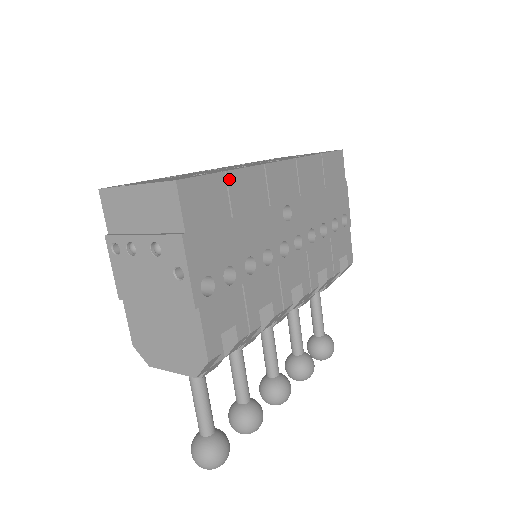
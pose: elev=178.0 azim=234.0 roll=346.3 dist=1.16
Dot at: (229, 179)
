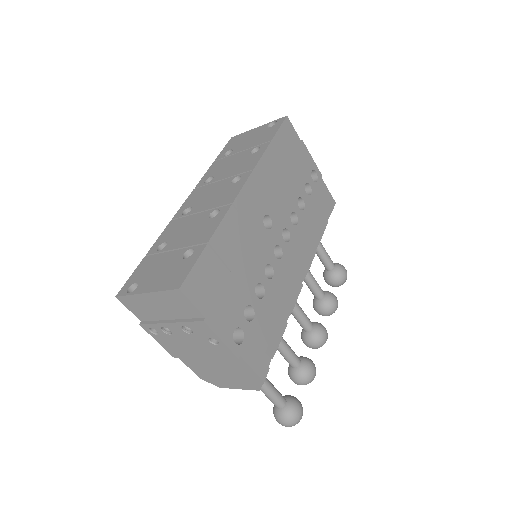
Dot at: (213, 245)
